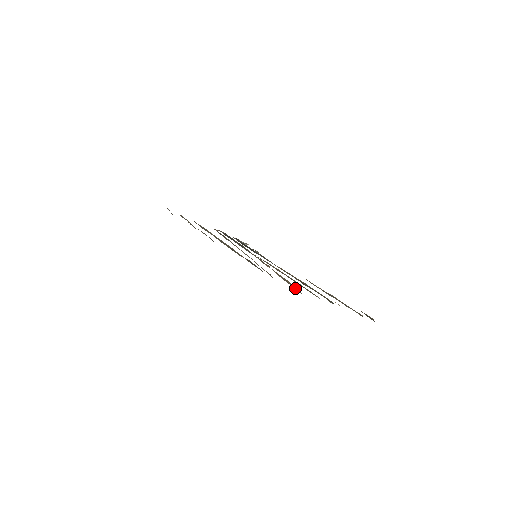
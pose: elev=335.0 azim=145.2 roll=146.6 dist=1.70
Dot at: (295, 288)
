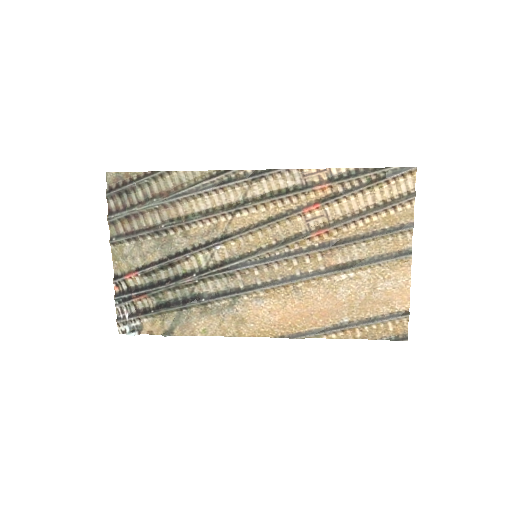
Dot at: (398, 201)
